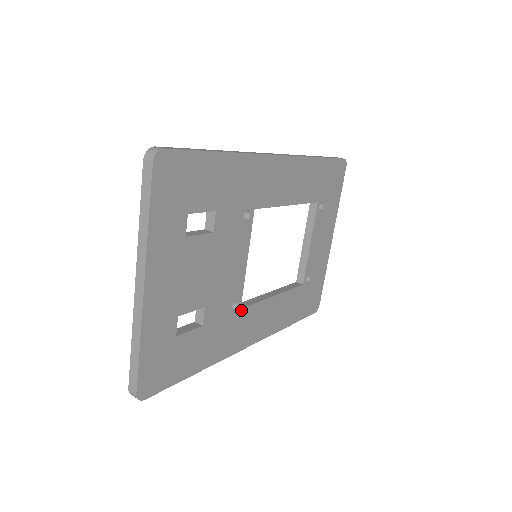
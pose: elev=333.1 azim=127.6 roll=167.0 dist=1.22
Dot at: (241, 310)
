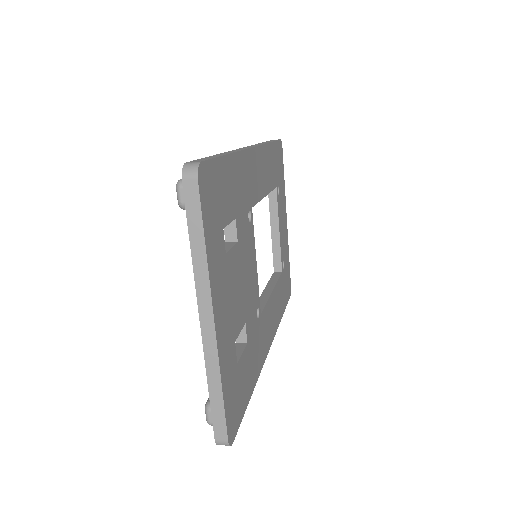
Dot at: (261, 315)
